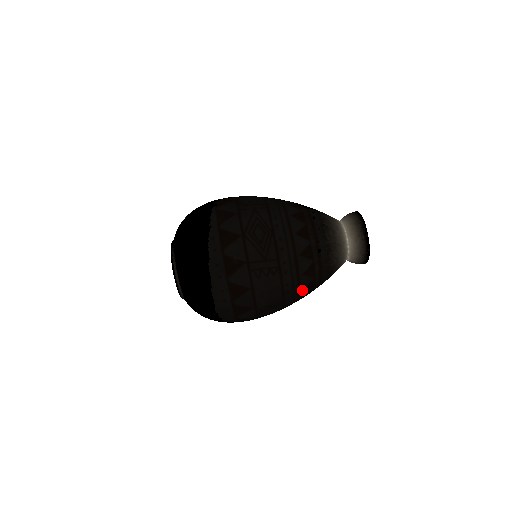
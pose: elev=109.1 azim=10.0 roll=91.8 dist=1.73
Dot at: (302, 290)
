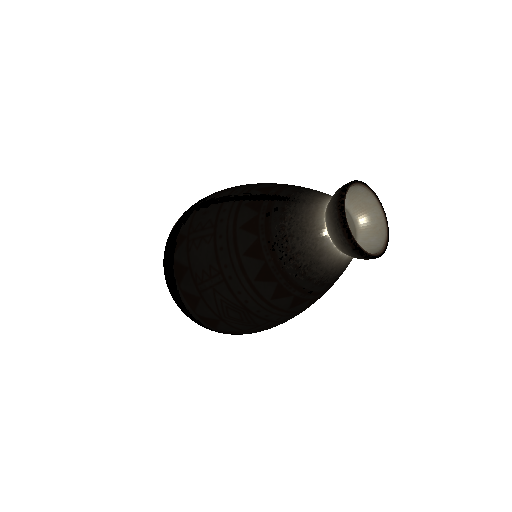
Dot at: occluded
